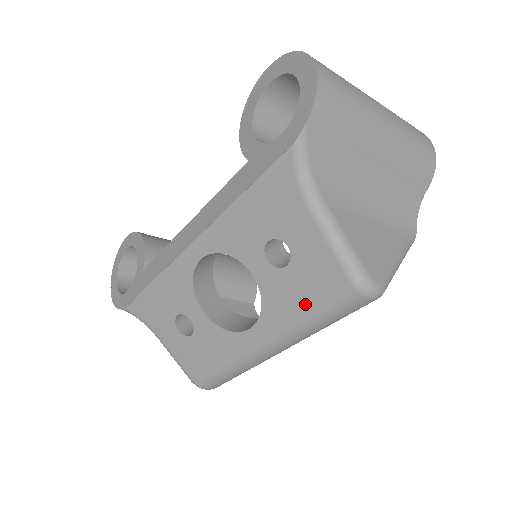
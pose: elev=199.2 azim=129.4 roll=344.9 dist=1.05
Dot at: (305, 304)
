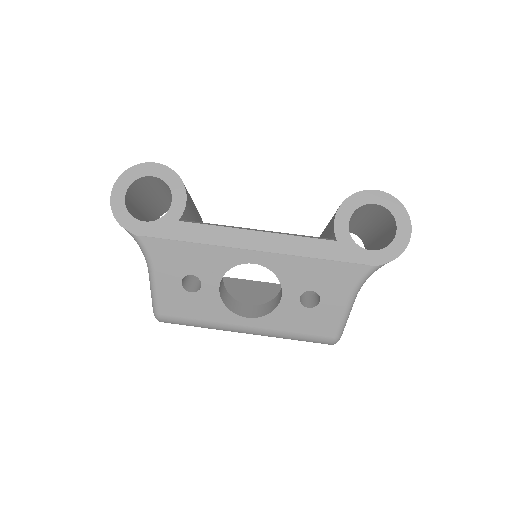
Dot at: (299, 330)
